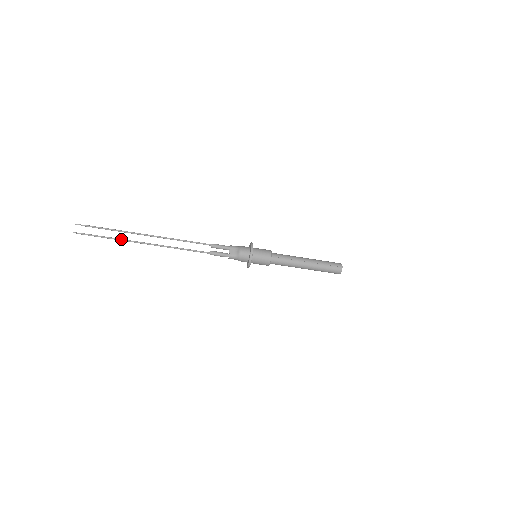
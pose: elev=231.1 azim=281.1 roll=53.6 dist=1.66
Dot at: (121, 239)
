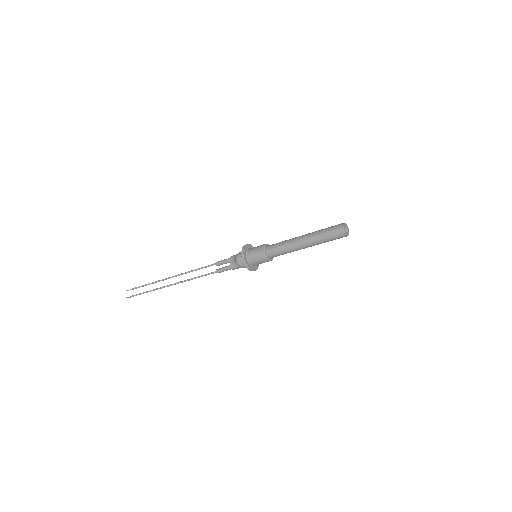
Dot at: (153, 289)
